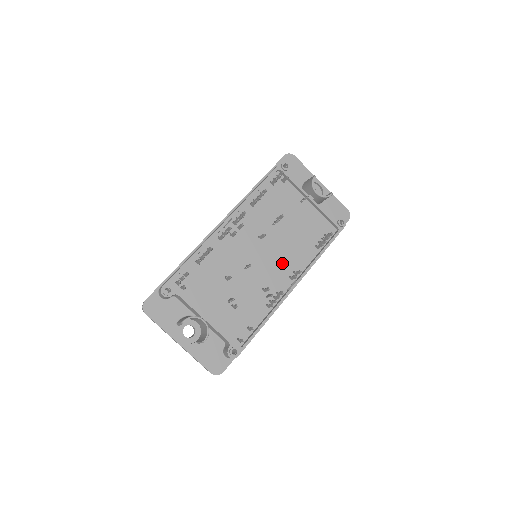
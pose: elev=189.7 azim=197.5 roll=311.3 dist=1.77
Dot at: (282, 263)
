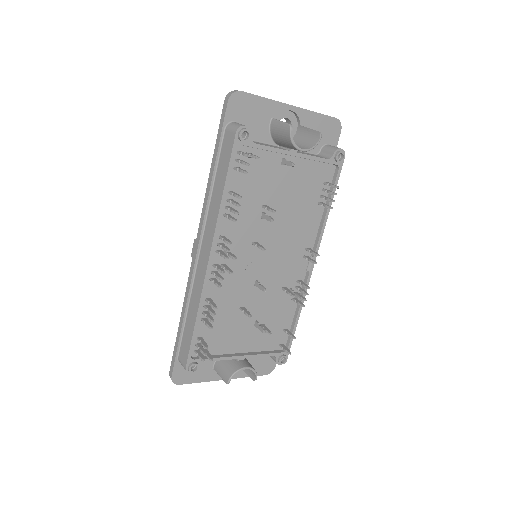
Dot at: (290, 250)
